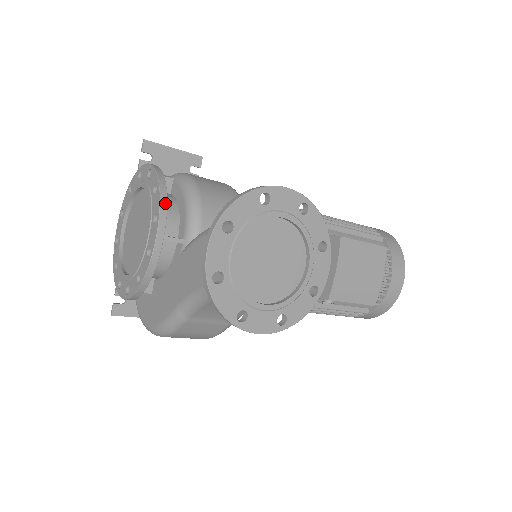
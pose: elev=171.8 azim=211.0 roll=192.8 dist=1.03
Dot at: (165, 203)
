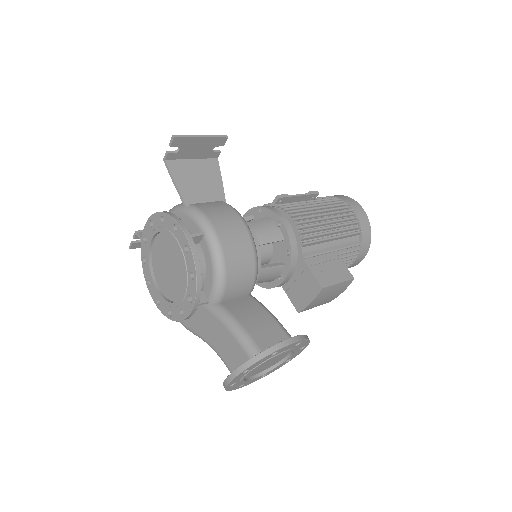
Dot at: (200, 294)
